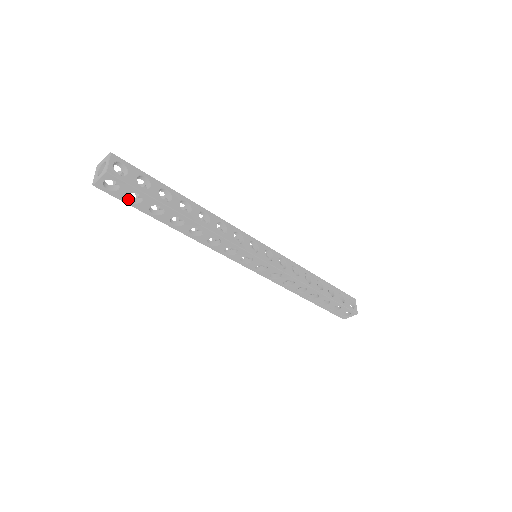
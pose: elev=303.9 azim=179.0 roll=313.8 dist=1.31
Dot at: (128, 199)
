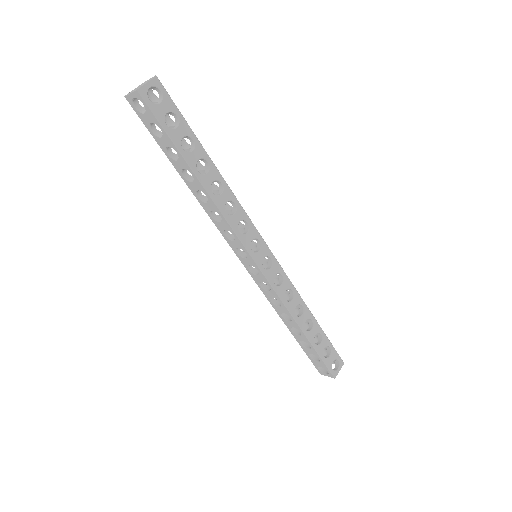
Dot at: (151, 128)
